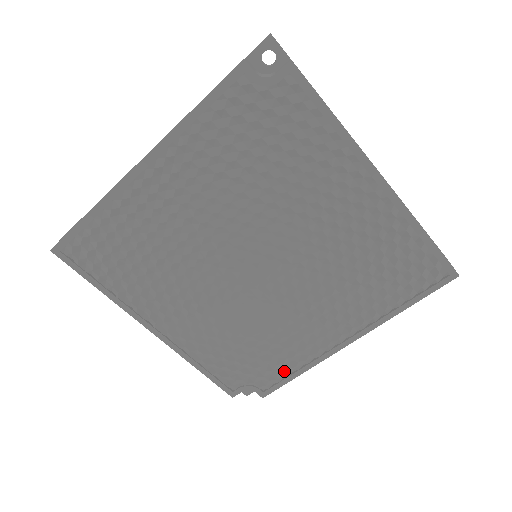
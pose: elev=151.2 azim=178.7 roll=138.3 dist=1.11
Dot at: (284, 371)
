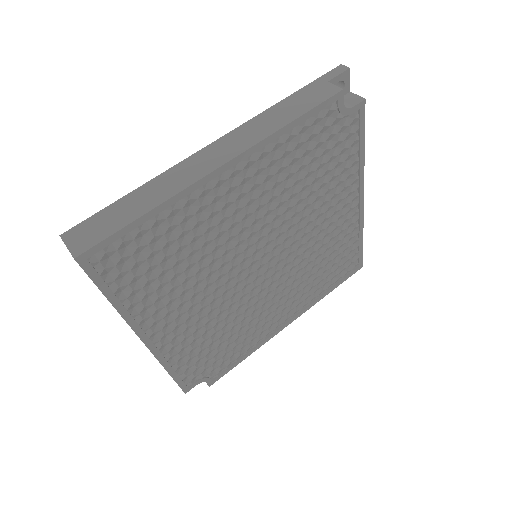
Dot at: (236, 357)
